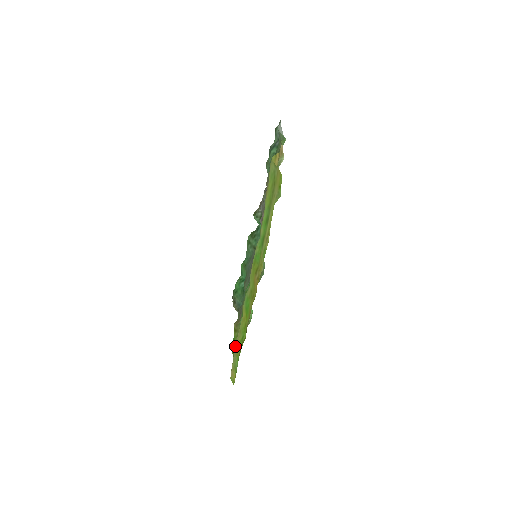
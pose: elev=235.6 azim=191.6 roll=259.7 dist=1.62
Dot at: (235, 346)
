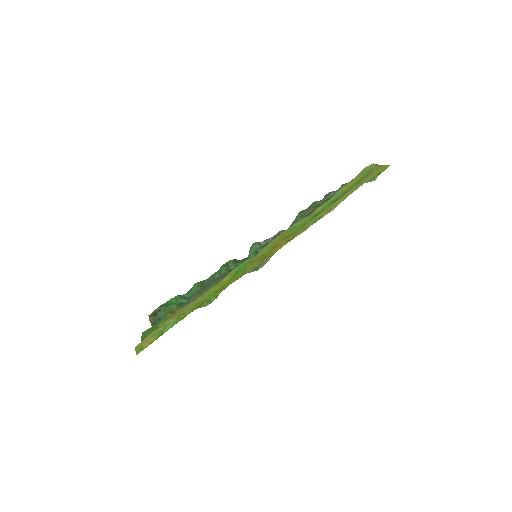
Dot at: (182, 309)
